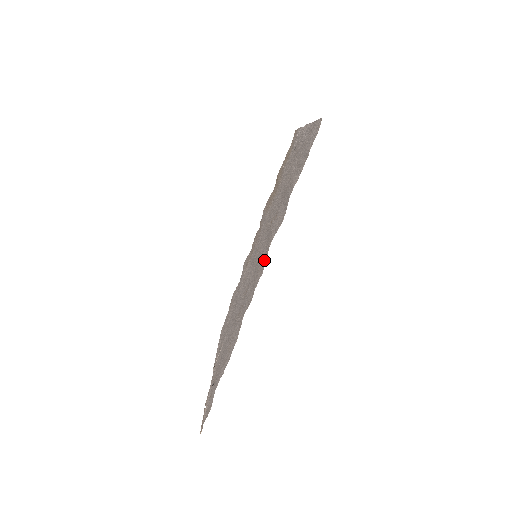
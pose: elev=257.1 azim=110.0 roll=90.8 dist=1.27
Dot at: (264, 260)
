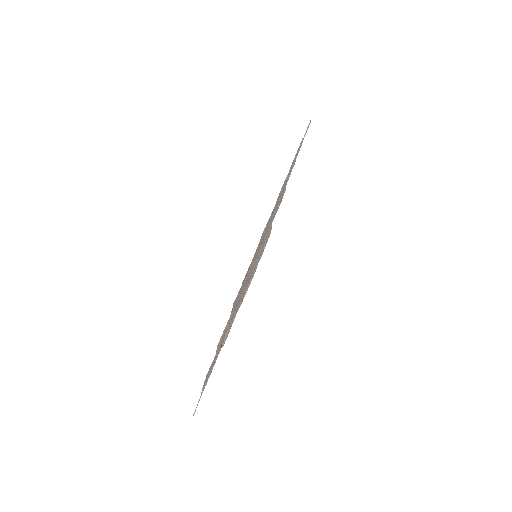
Dot at: occluded
